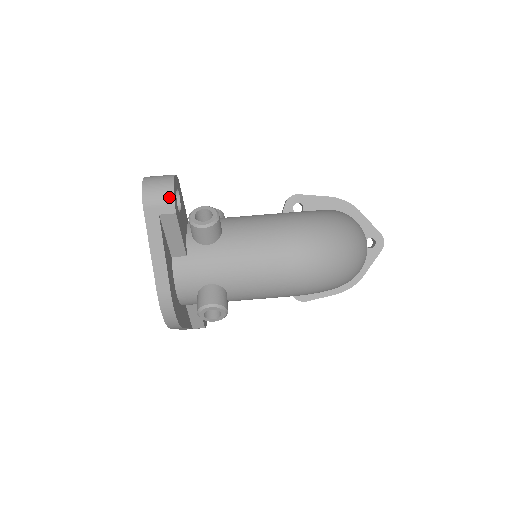
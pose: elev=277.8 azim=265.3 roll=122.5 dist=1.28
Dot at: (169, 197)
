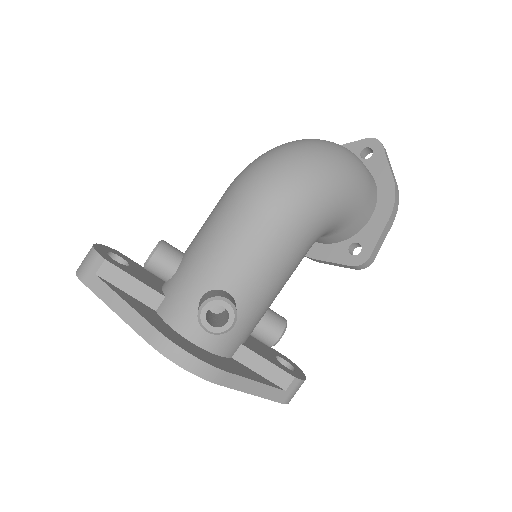
Dot at: (92, 254)
